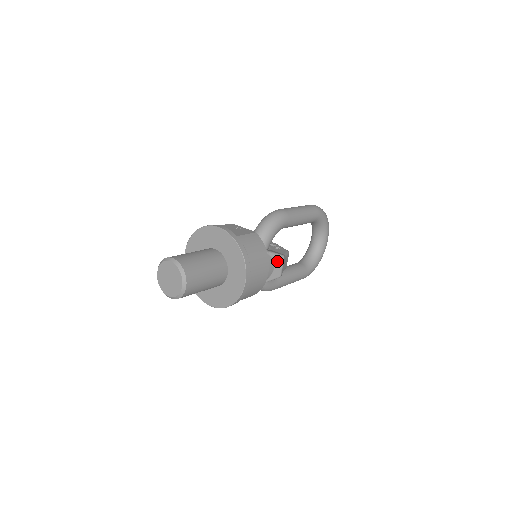
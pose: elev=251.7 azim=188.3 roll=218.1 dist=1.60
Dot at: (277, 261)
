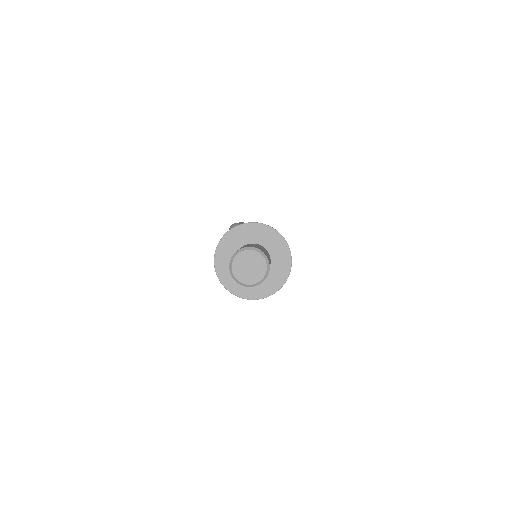
Dot at: occluded
